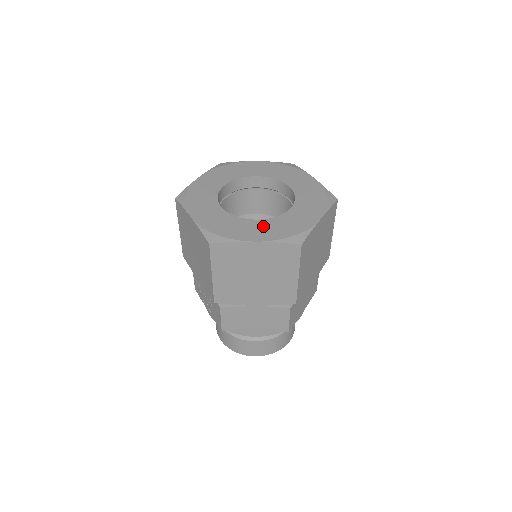
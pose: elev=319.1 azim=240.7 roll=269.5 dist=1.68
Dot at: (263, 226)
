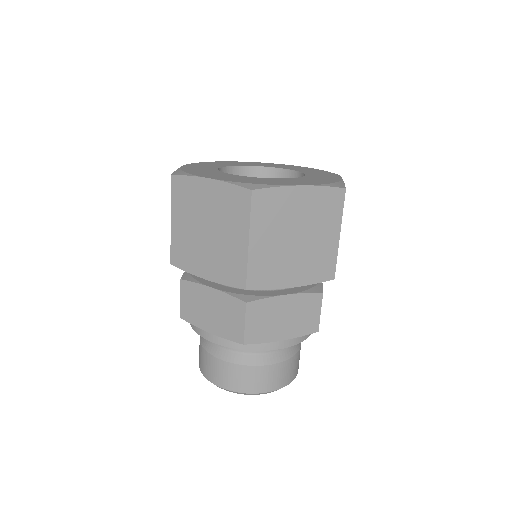
Dot at: (234, 177)
